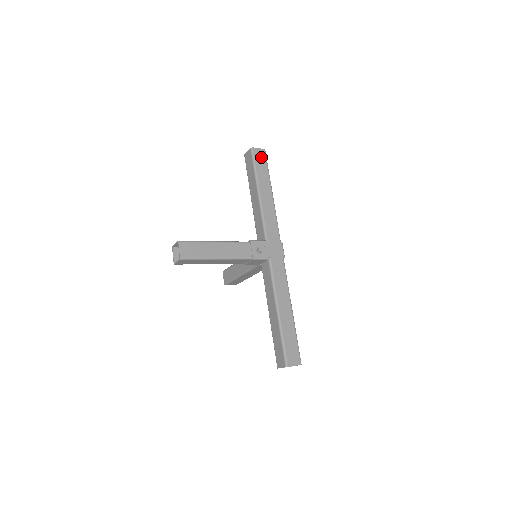
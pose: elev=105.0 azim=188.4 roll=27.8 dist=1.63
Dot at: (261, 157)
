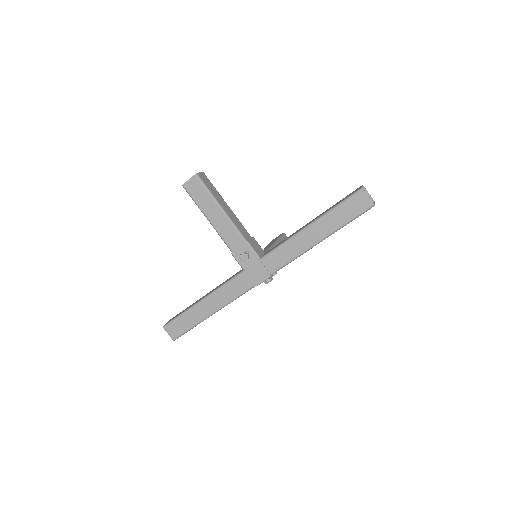
Dot at: (359, 205)
